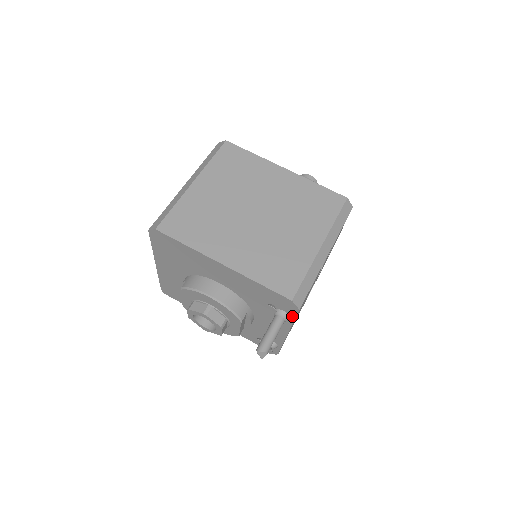
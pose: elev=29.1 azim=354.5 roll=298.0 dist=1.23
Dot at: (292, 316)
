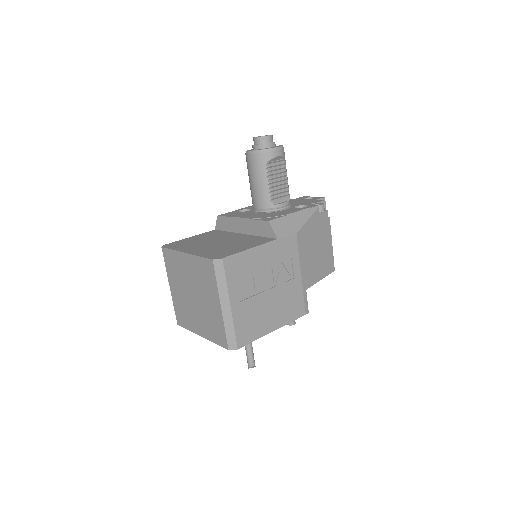
Dot at: (248, 343)
